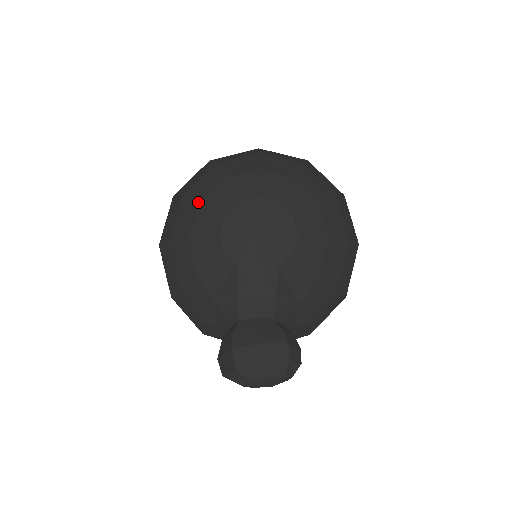
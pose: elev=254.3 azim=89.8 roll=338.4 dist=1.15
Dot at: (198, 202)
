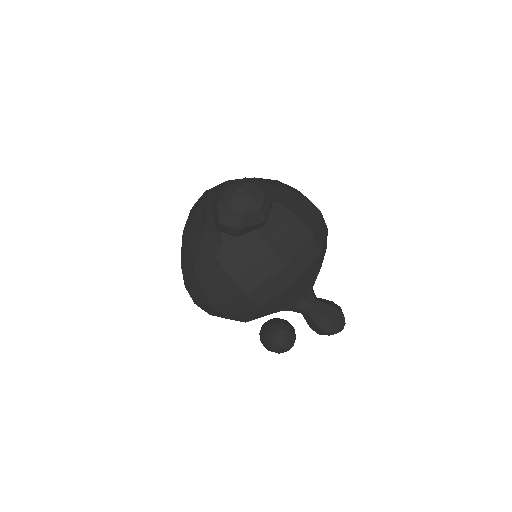
Dot at: occluded
